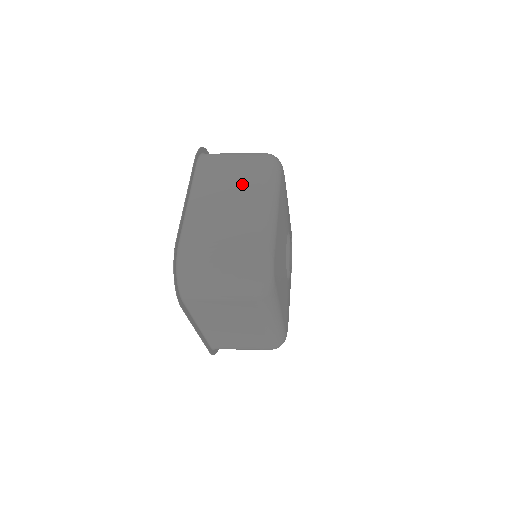
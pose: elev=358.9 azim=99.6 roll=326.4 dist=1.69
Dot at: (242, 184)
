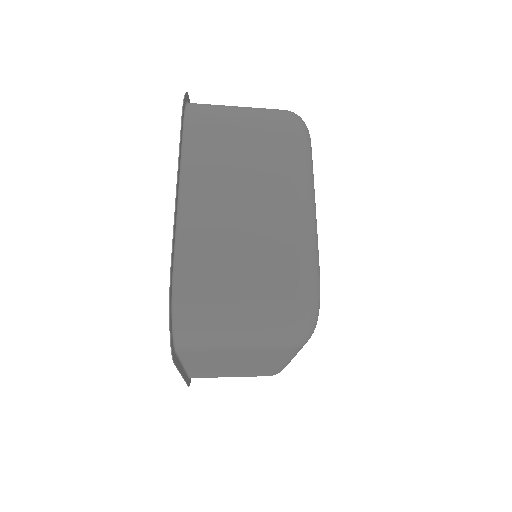
Dot at: (263, 164)
